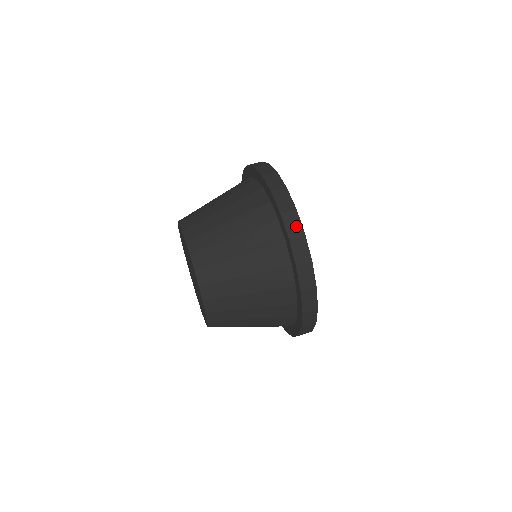
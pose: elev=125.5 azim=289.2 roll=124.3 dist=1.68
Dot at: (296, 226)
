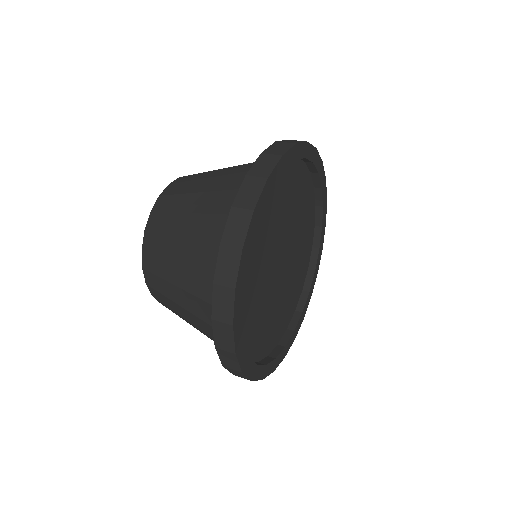
Dot at: (294, 142)
